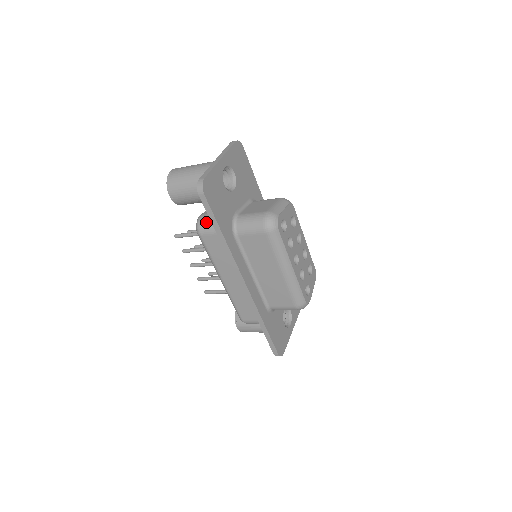
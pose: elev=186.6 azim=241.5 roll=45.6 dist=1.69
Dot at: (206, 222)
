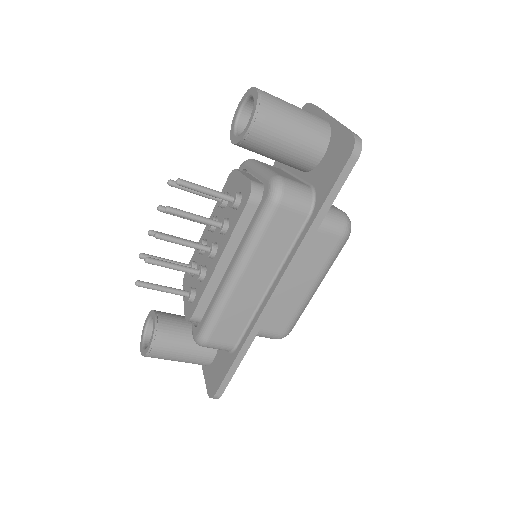
Dot at: (295, 190)
